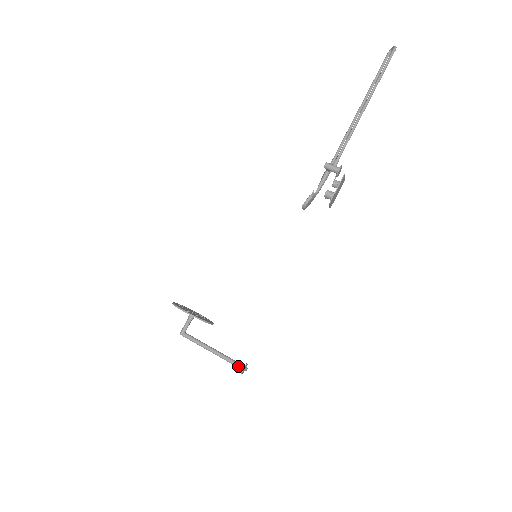
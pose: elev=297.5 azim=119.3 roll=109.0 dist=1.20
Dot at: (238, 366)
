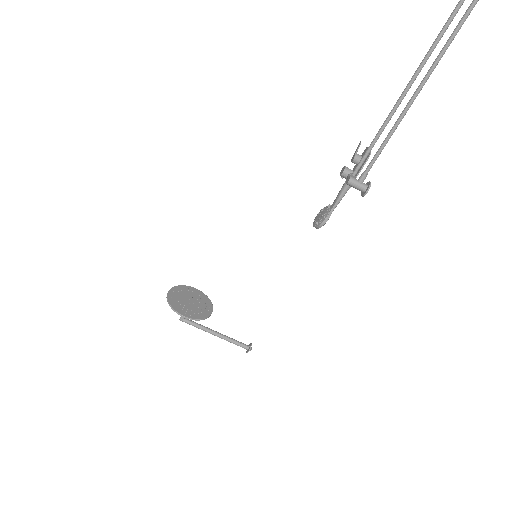
Dot at: (243, 347)
